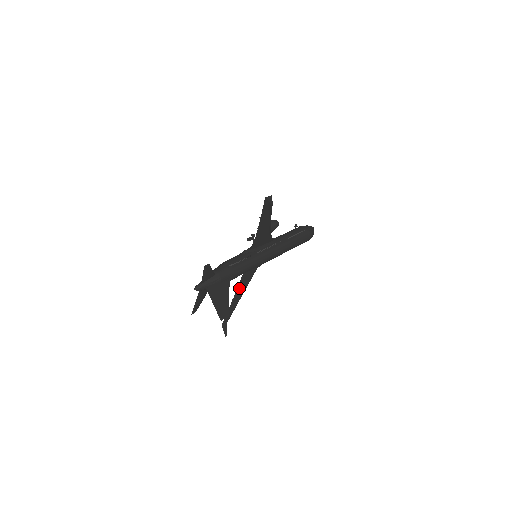
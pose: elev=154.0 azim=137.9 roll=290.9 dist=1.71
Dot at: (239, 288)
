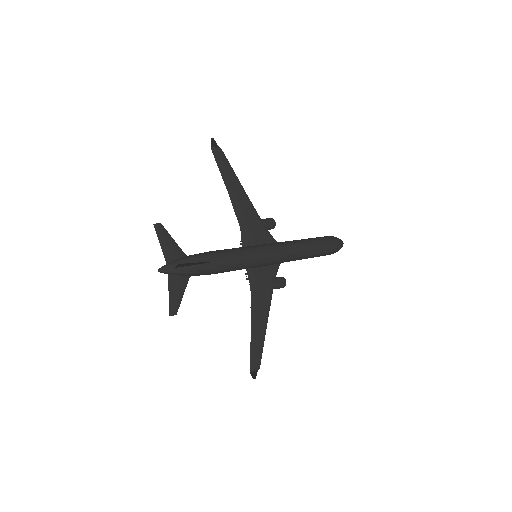
Dot at: (255, 311)
